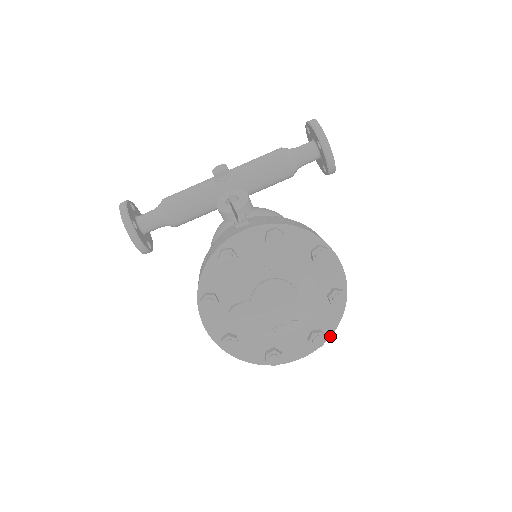
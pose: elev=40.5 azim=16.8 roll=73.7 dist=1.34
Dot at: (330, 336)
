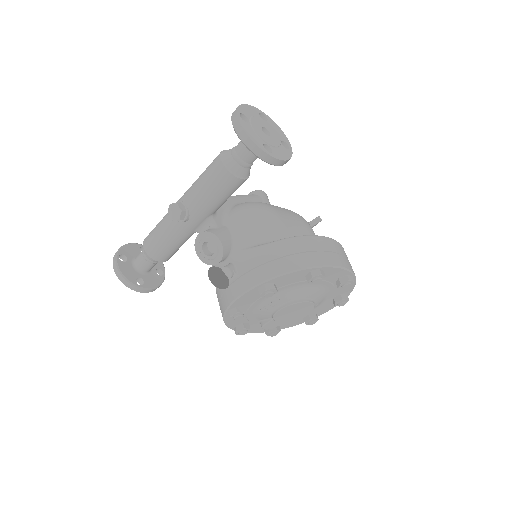
Dot at: occluded
